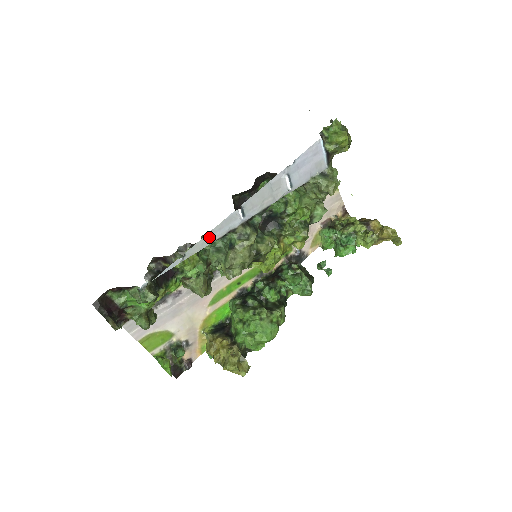
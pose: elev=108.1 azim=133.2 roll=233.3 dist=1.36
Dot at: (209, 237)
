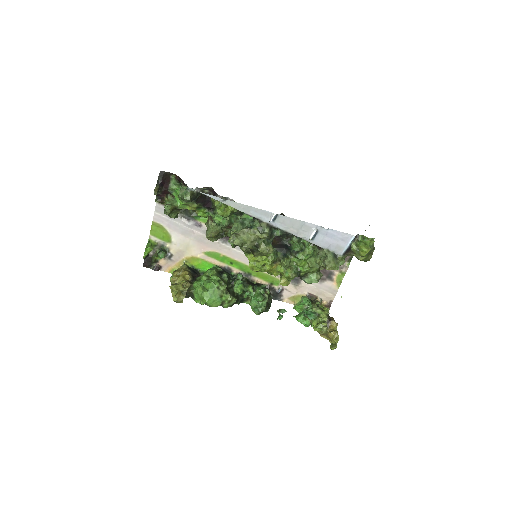
Dot at: (246, 208)
